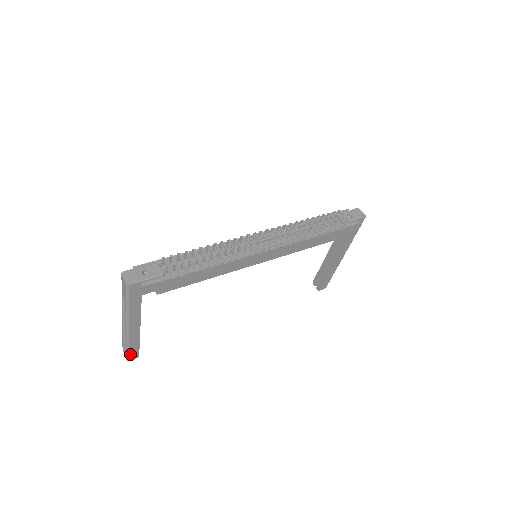
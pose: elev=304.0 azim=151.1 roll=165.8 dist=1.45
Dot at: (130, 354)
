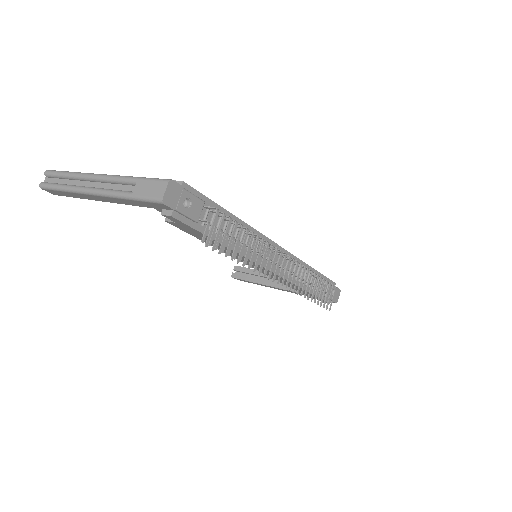
Dot at: (52, 190)
